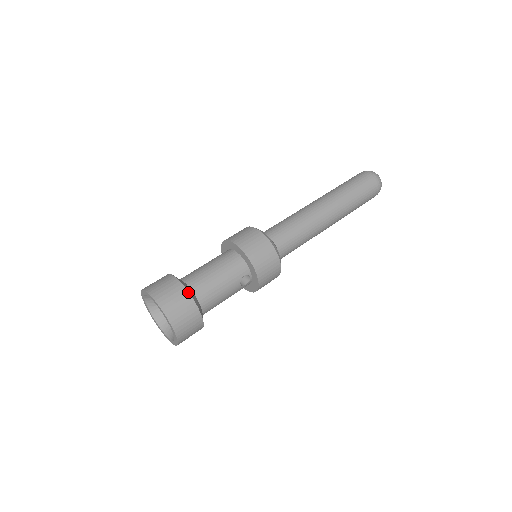
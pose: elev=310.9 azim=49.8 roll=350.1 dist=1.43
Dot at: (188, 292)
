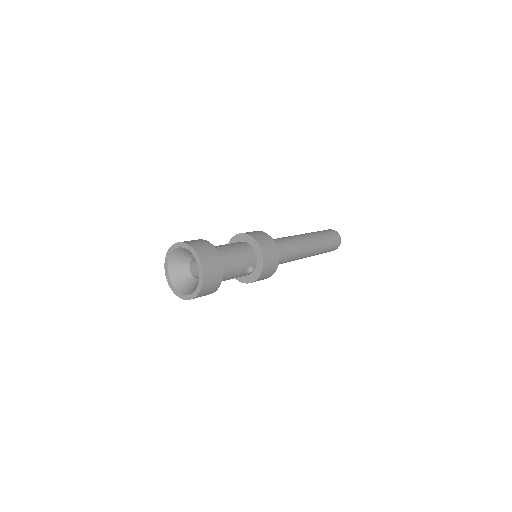
Dot at: (220, 258)
